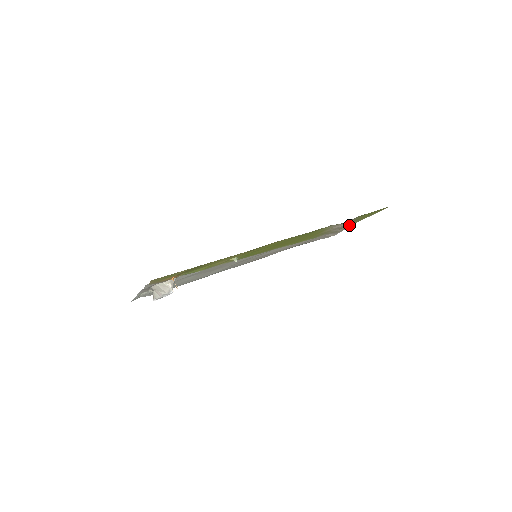
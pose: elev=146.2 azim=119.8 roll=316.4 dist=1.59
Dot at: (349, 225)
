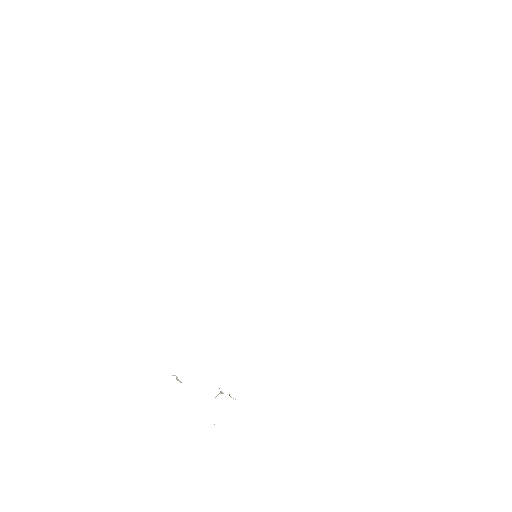
Dot at: occluded
